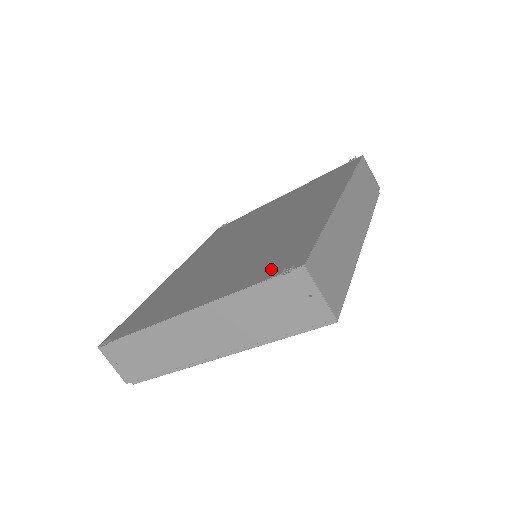
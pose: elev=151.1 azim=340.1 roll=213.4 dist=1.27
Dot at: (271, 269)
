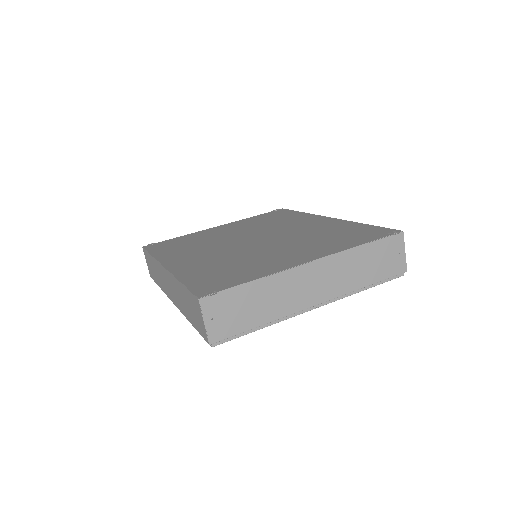
Dot at: (367, 236)
